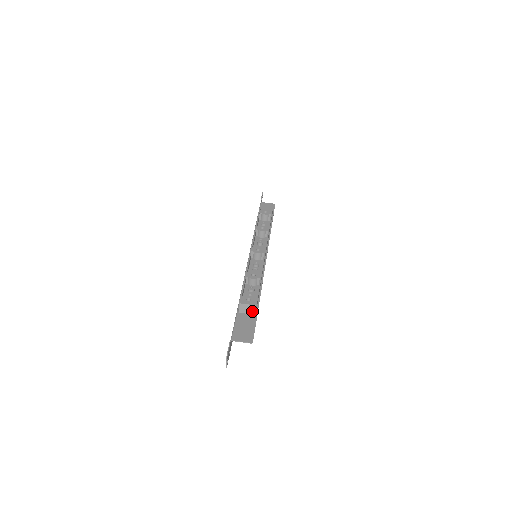
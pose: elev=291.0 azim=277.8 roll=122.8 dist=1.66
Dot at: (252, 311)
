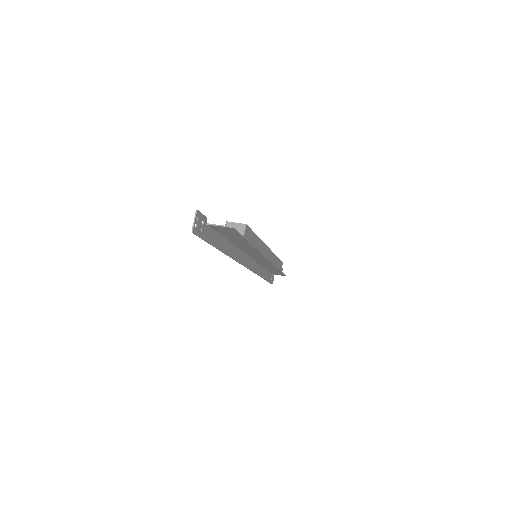
Dot at: (240, 232)
